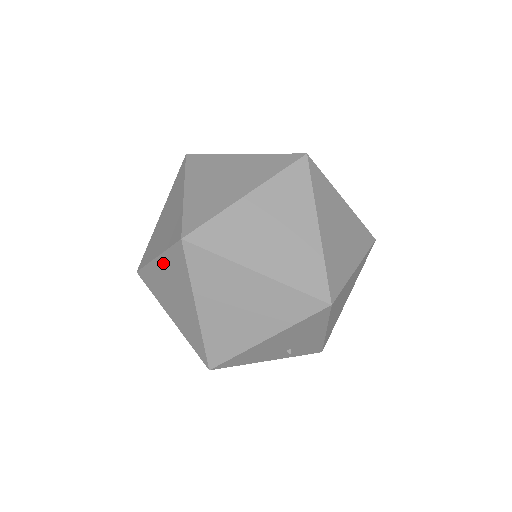
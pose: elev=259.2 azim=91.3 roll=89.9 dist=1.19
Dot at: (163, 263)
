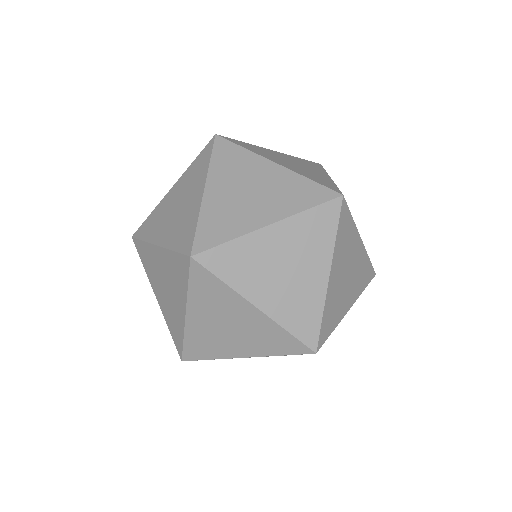
Dot at: occluded
